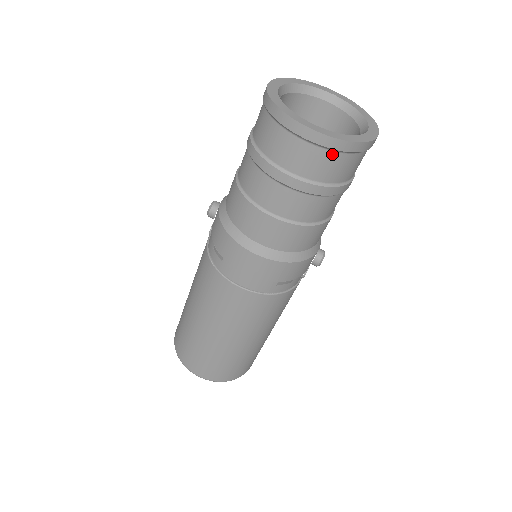
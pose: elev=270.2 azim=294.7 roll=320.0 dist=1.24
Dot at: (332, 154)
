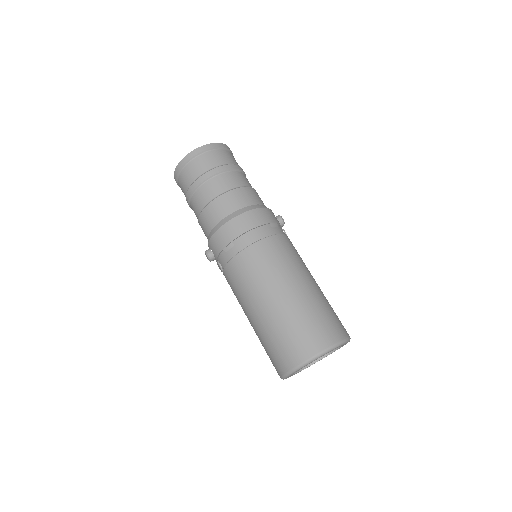
Dot at: (217, 151)
